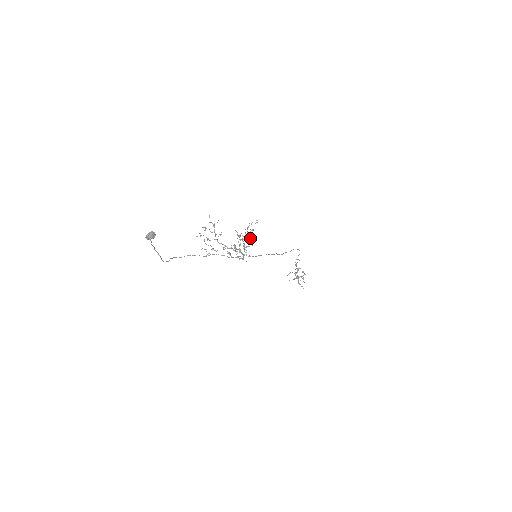
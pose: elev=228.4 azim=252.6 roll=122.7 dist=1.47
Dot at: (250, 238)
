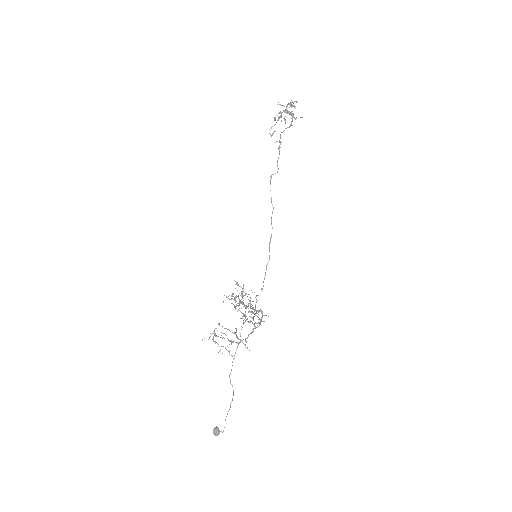
Dot at: occluded
